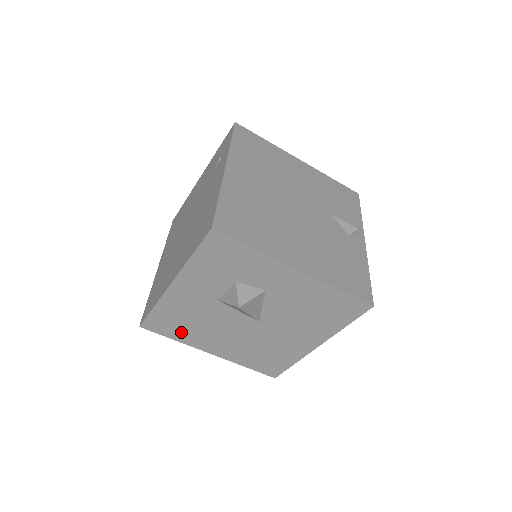
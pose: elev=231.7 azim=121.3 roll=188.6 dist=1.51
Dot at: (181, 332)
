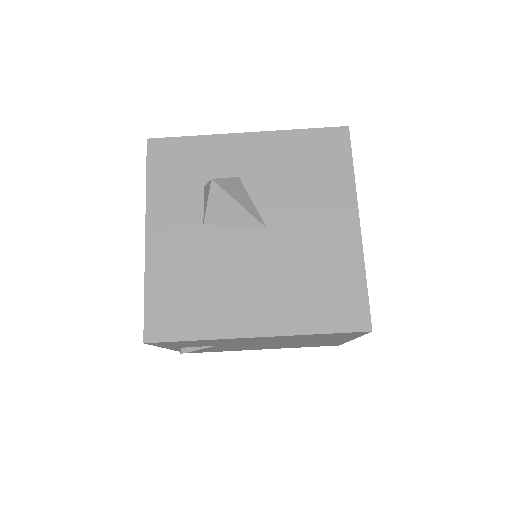
Dot at: (197, 316)
